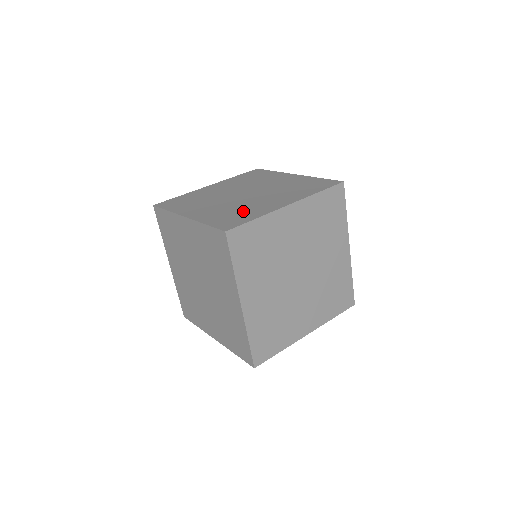
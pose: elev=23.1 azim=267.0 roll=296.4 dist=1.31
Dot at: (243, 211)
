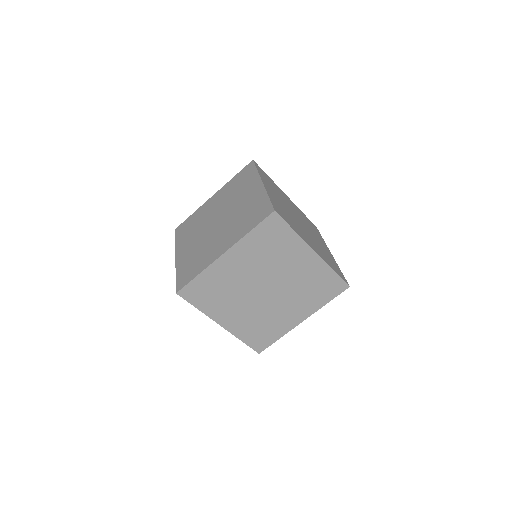
Dot at: occluded
